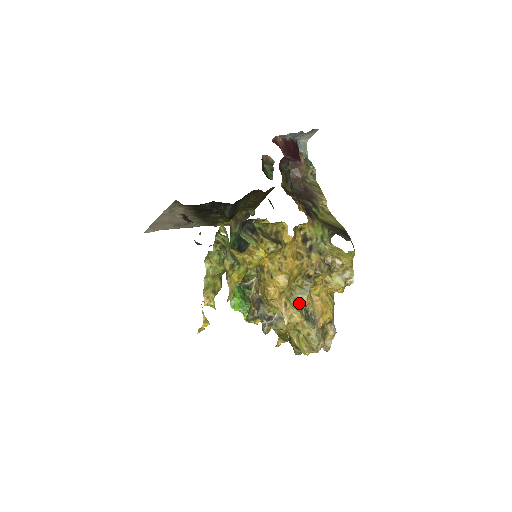
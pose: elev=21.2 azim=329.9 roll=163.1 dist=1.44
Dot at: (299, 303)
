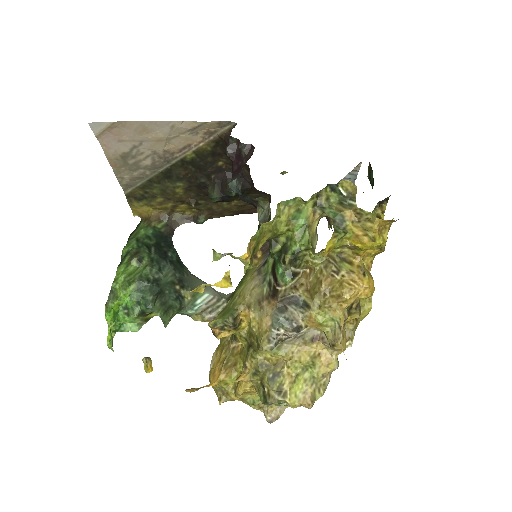
Dot at: occluded
